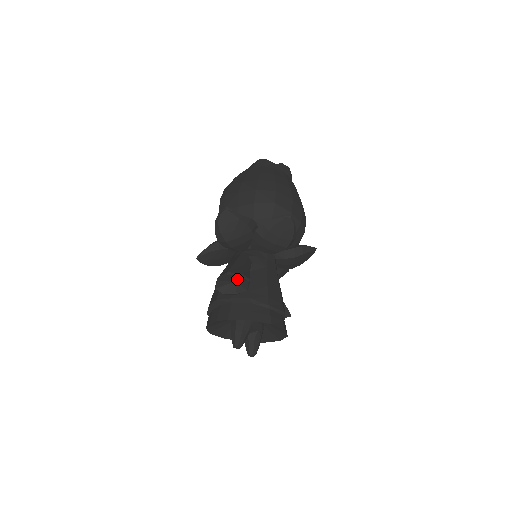
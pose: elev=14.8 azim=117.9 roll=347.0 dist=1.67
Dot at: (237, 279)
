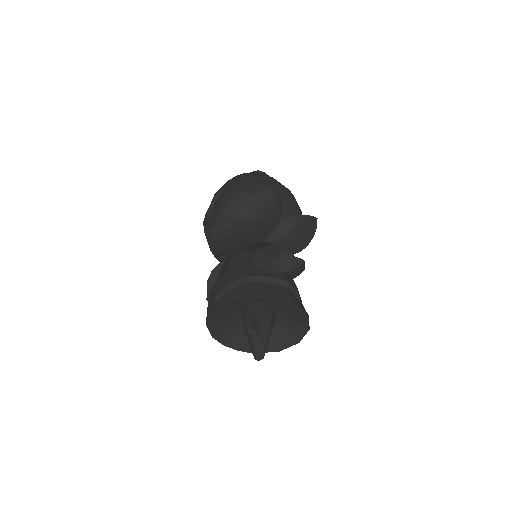
Dot at: (279, 256)
